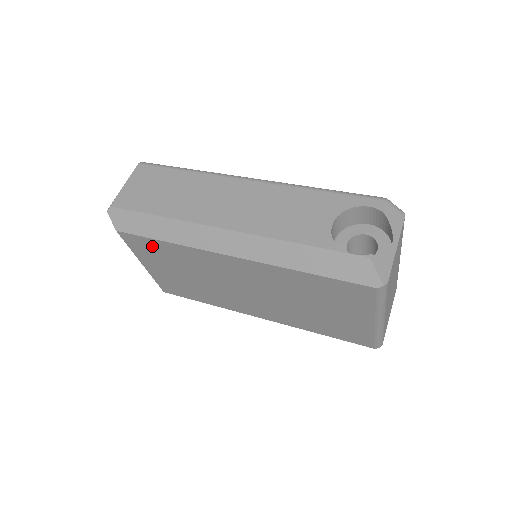
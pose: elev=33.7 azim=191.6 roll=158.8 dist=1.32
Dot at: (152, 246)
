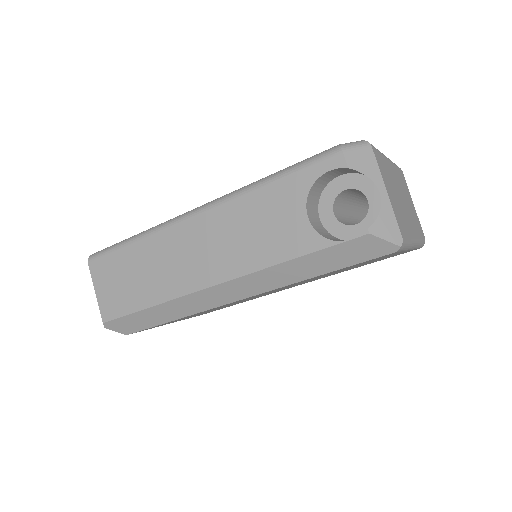
Dot at: (166, 323)
